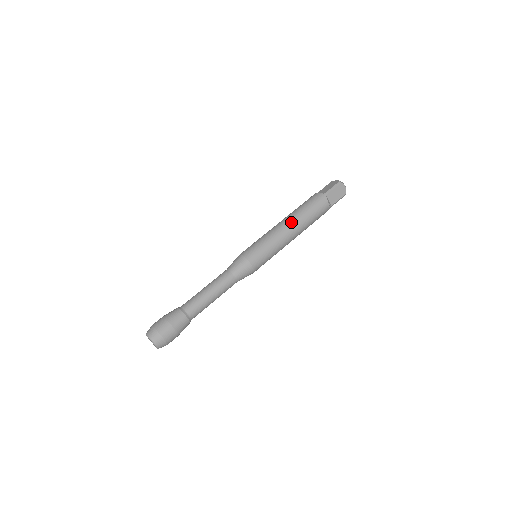
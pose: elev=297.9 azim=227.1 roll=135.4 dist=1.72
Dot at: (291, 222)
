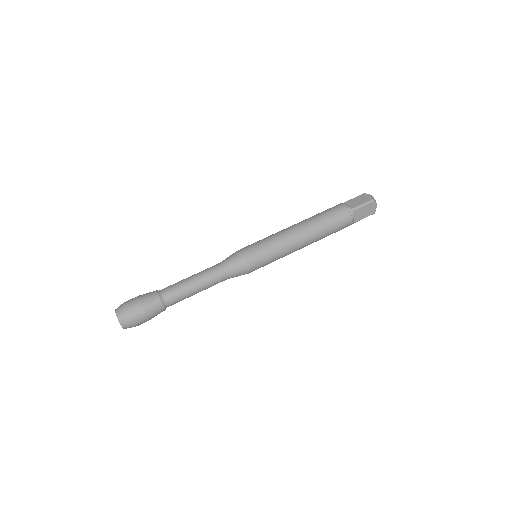
Dot at: (306, 232)
